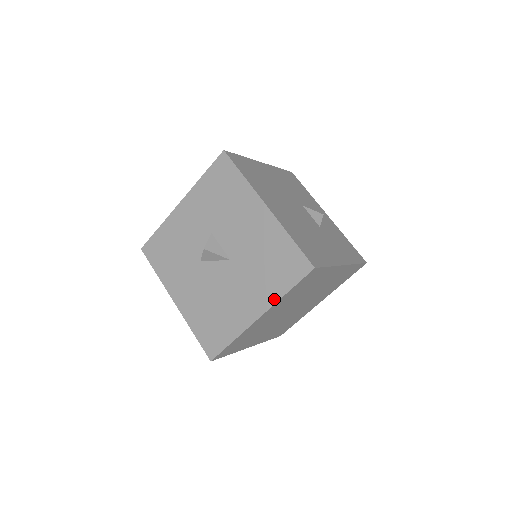
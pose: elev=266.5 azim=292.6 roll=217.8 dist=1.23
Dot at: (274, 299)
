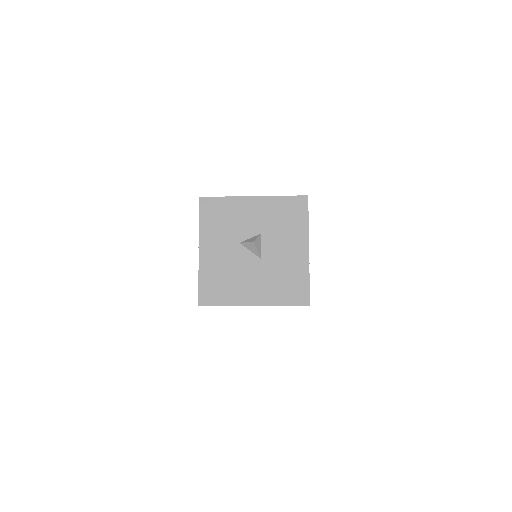
Dot at: (272, 303)
